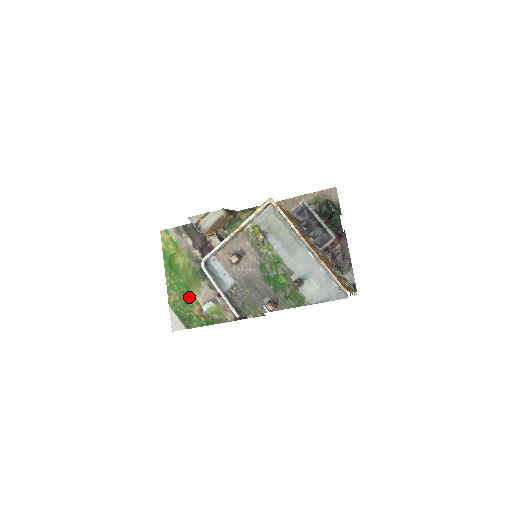
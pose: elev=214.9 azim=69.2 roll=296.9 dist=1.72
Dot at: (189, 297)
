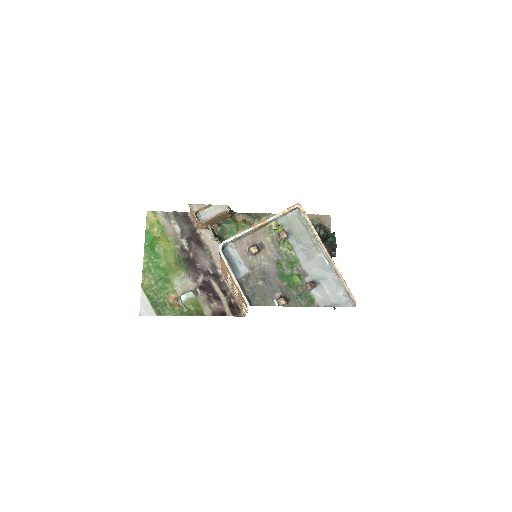
Dot at: (166, 283)
